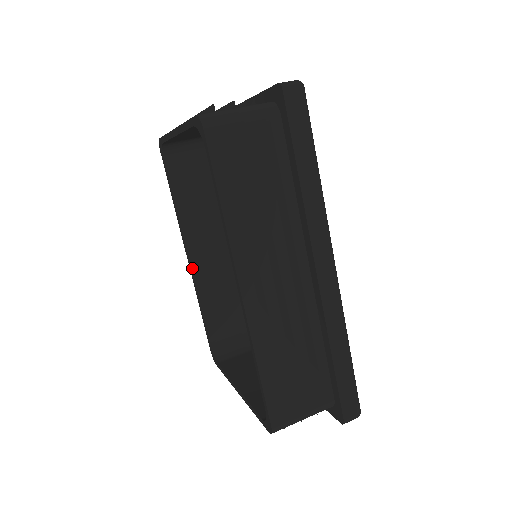
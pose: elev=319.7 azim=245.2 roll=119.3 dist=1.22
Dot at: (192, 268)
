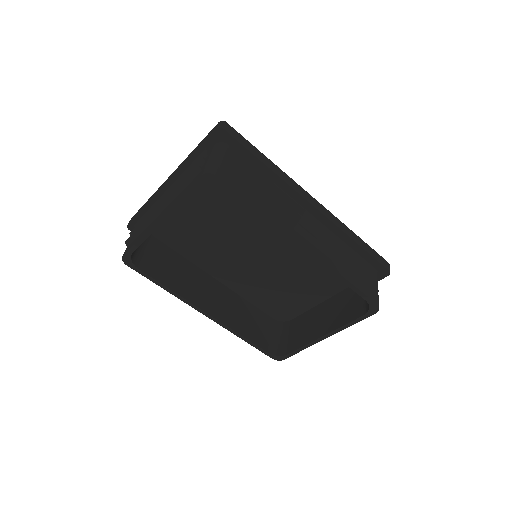
Dot at: (216, 318)
